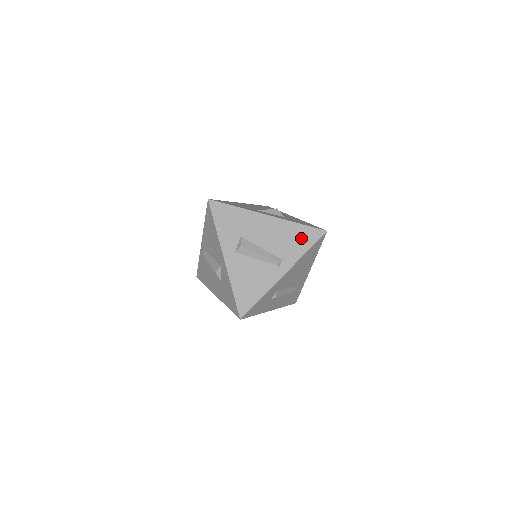
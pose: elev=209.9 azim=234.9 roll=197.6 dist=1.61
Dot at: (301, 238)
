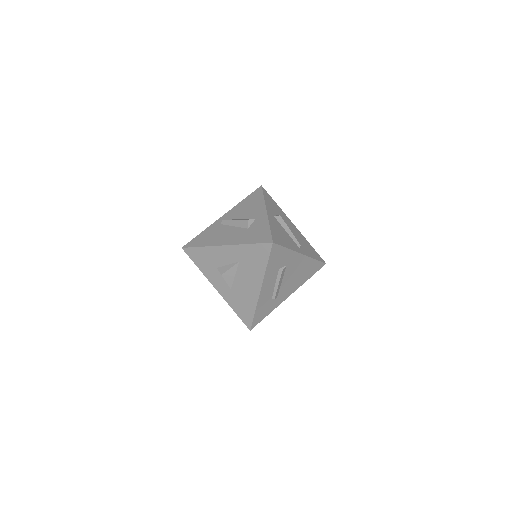
Dot at: (312, 251)
